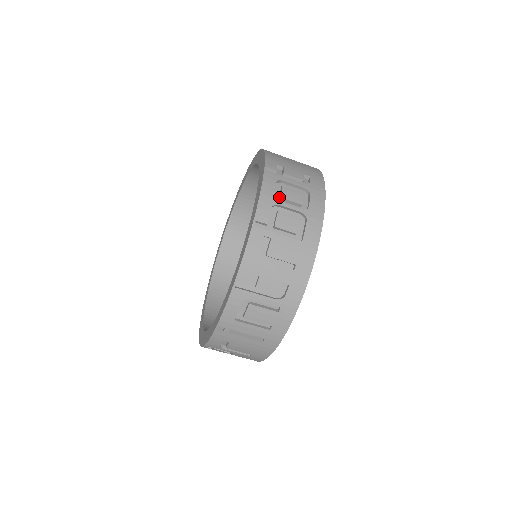
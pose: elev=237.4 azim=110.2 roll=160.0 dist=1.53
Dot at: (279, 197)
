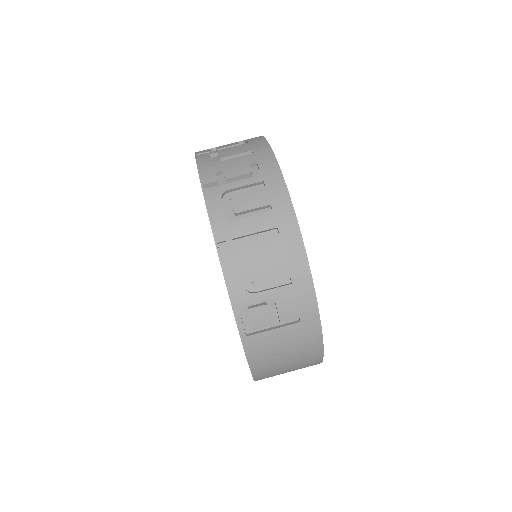
Dot at: occluded
